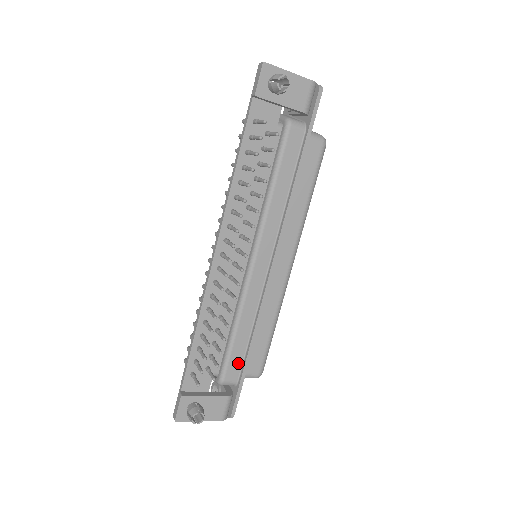
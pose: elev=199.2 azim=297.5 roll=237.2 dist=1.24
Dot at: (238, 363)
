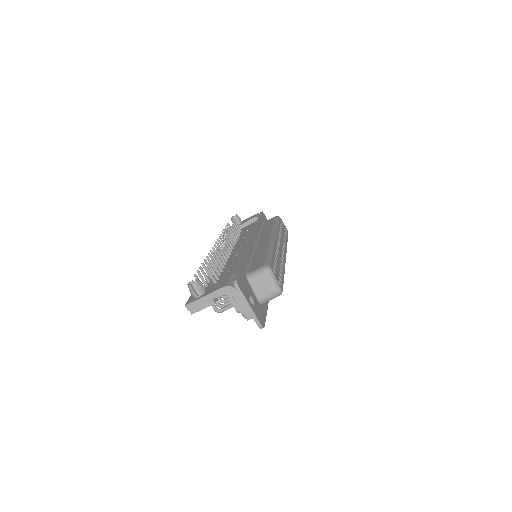
Dot at: occluded
